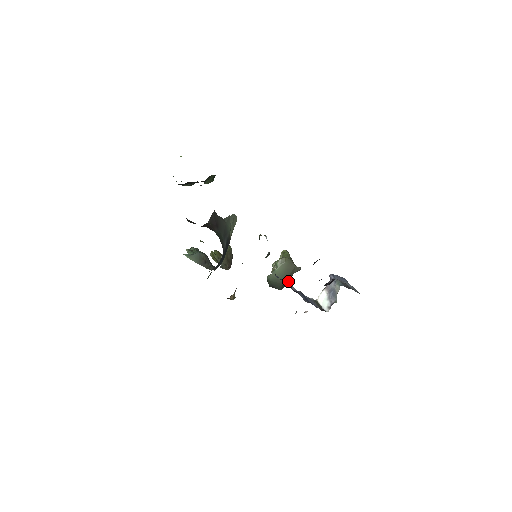
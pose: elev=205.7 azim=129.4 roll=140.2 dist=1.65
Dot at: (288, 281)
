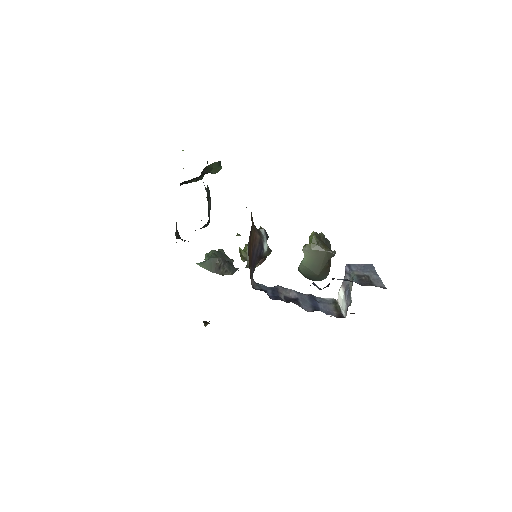
Dot at: (327, 269)
